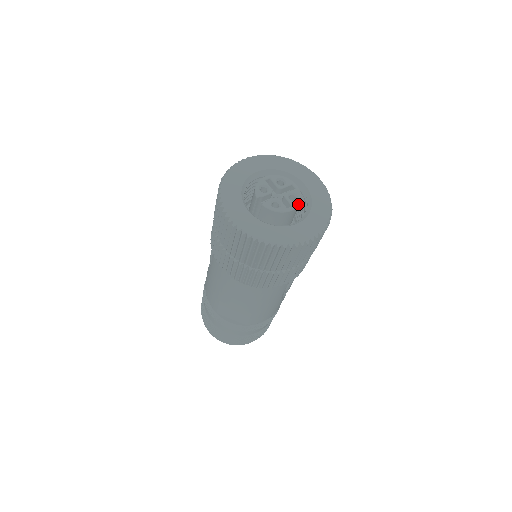
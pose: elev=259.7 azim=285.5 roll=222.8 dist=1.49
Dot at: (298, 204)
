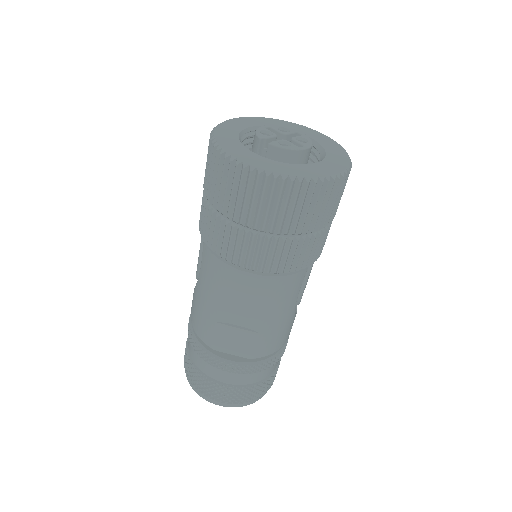
Dot at: (311, 145)
